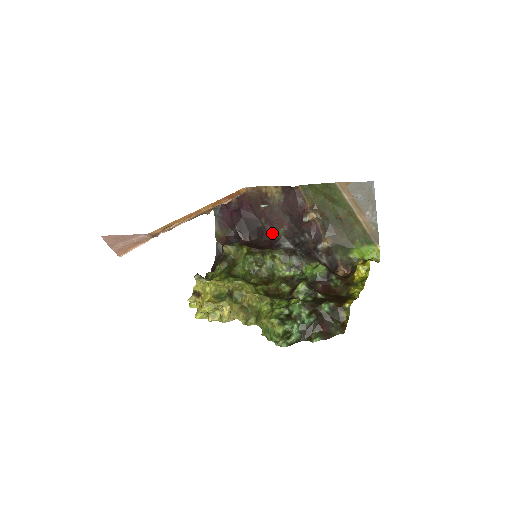
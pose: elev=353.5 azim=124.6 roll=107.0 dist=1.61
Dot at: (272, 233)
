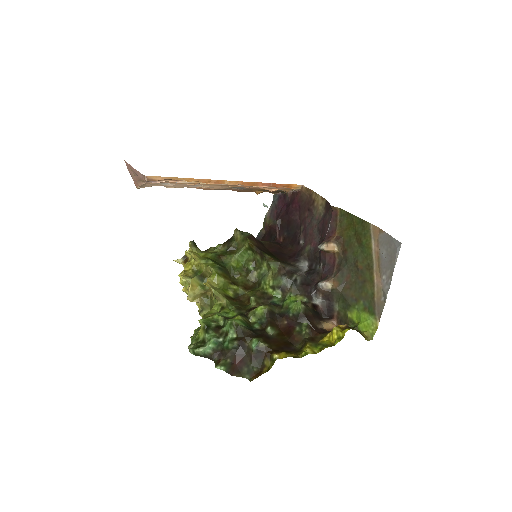
Dot at: (302, 245)
